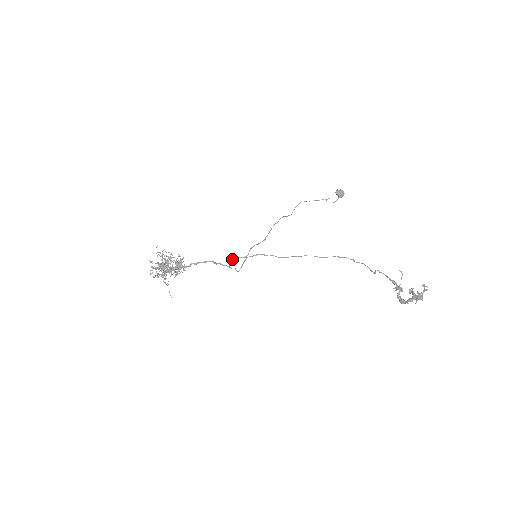
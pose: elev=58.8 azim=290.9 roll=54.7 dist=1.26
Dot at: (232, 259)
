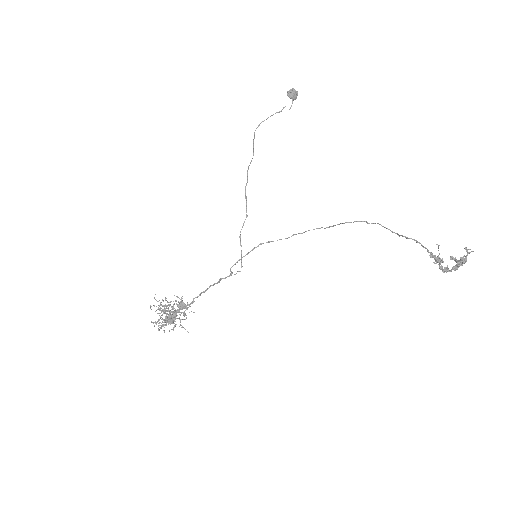
Dot at: occluded
